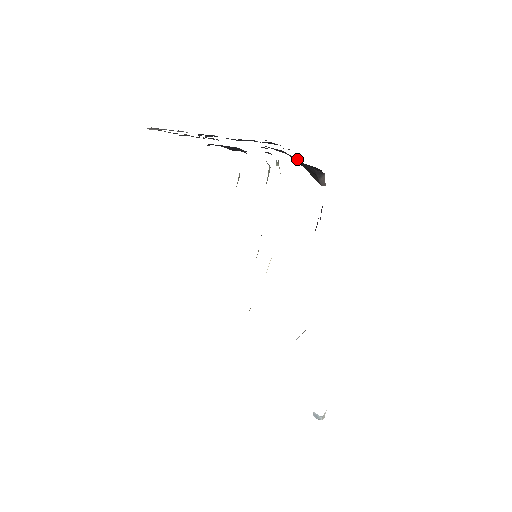
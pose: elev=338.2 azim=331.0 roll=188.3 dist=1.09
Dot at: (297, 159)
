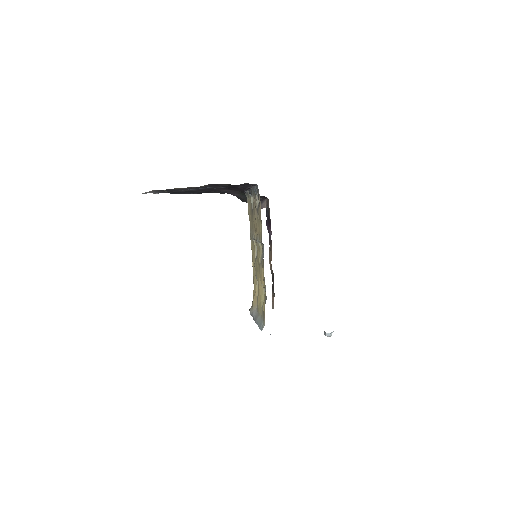
Dot at: occluded
